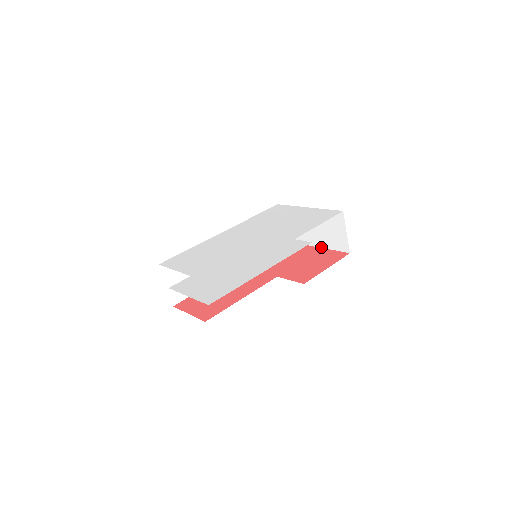
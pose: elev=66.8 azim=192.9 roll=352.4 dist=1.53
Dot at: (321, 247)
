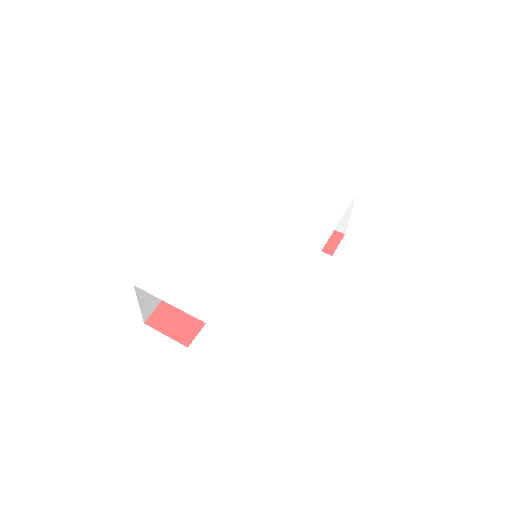
Dot at: occluded
